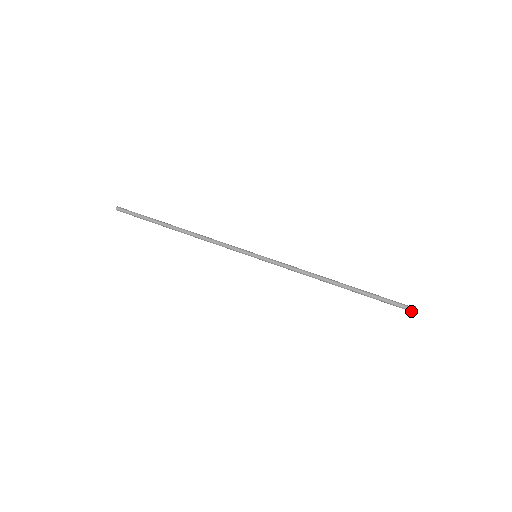
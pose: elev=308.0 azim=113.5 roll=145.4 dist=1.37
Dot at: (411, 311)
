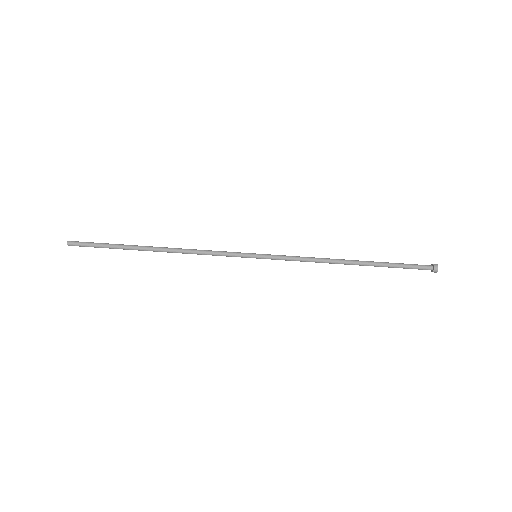
Dot at: (434, 269)
